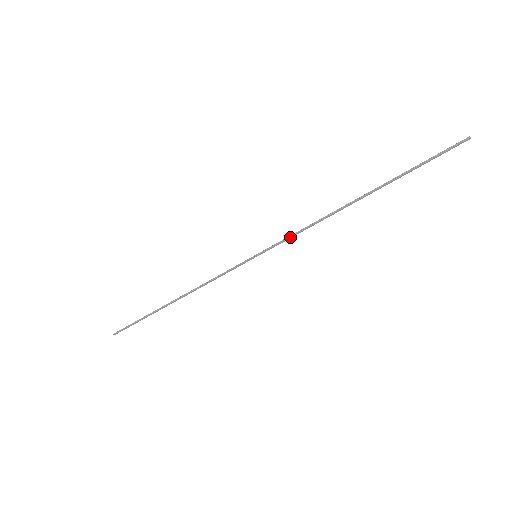
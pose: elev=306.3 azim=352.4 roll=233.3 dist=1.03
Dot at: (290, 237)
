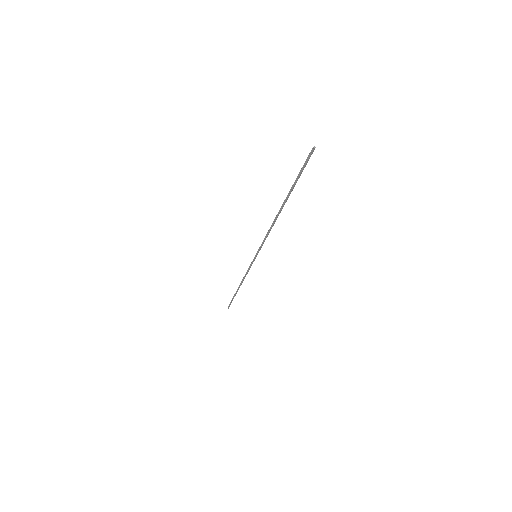
Dot at: occluded
